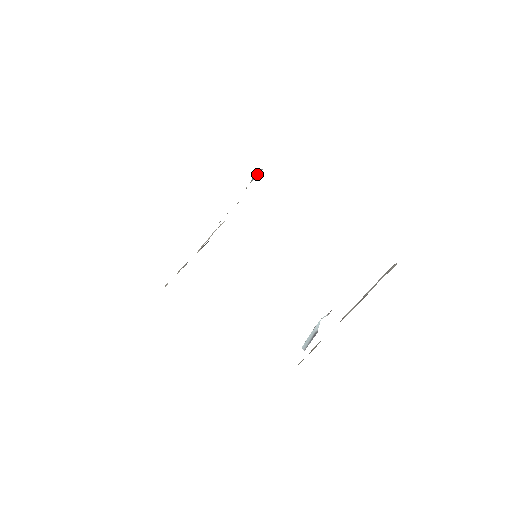
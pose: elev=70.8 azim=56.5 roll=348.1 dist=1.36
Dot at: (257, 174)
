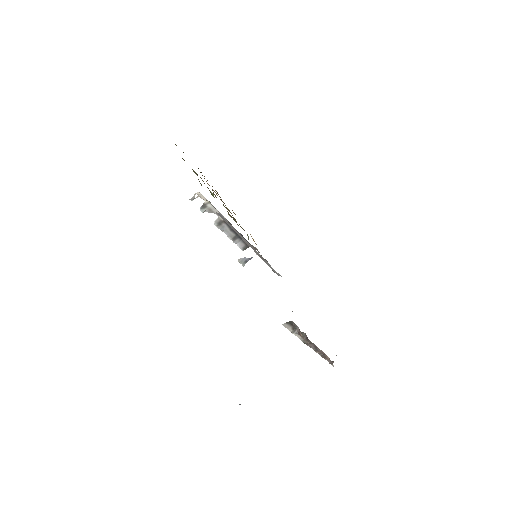
Dot at: (243, 262)
